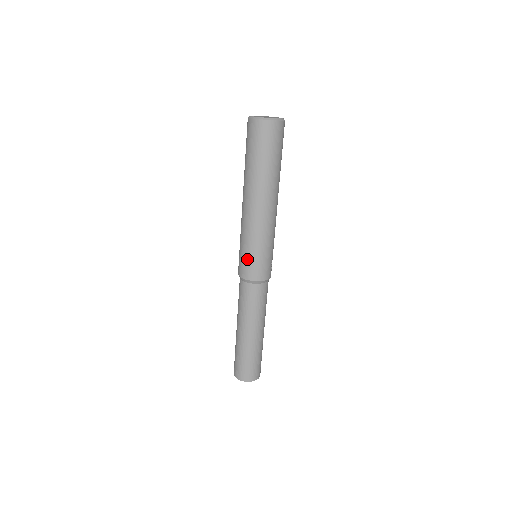
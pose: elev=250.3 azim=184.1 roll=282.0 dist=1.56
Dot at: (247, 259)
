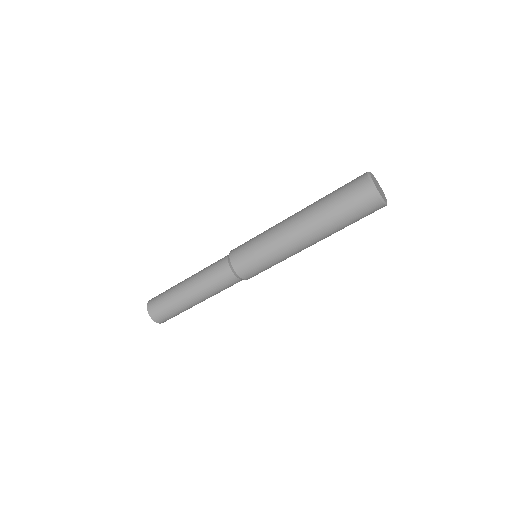
Dot at: (253, 262)
